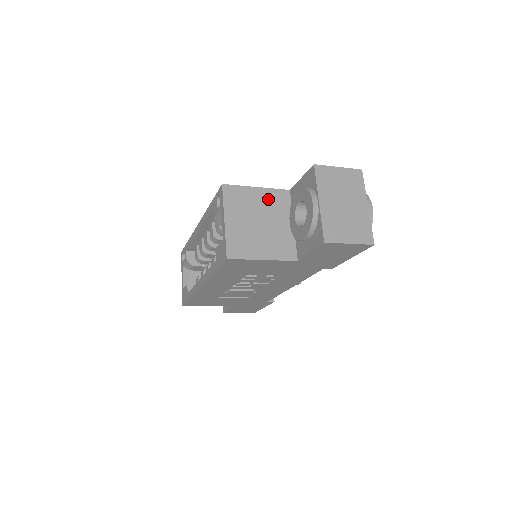
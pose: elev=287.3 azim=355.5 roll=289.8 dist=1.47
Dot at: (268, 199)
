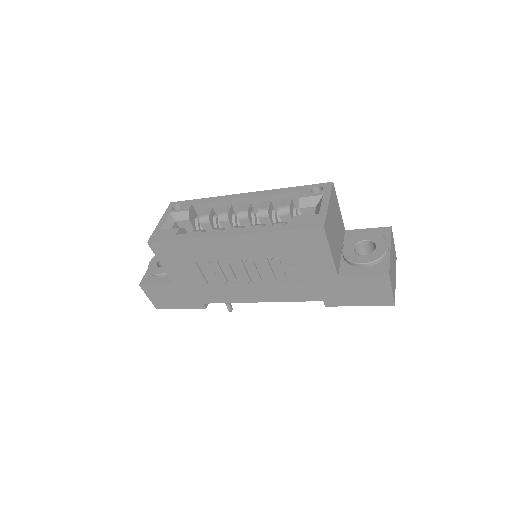
Dot at: (340, 221)
